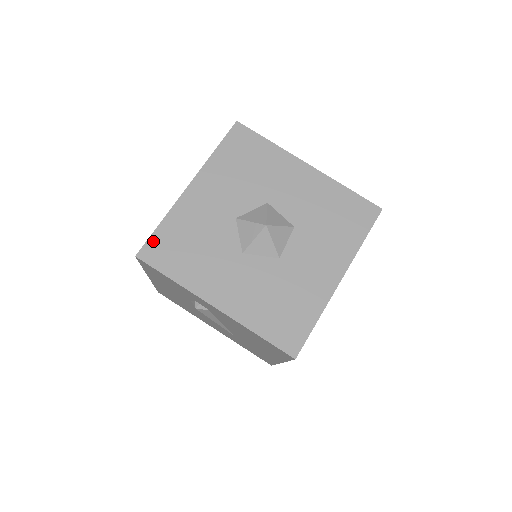
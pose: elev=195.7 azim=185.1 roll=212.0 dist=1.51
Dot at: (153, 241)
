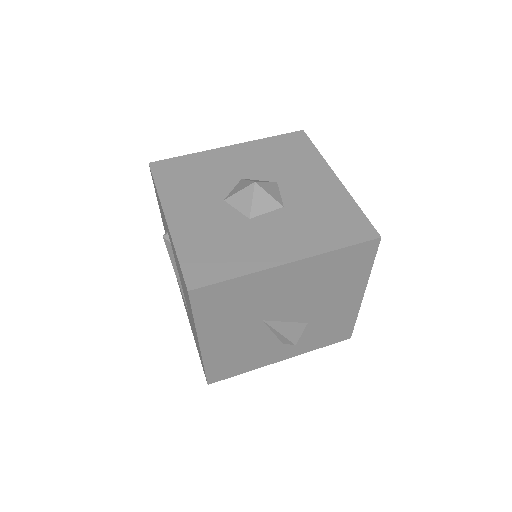
Dot at: (169, 161)
